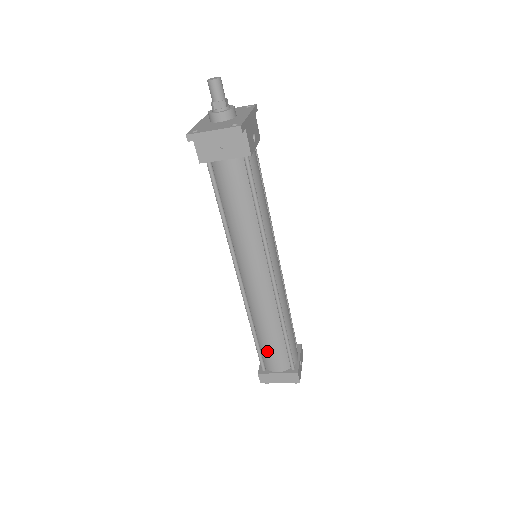
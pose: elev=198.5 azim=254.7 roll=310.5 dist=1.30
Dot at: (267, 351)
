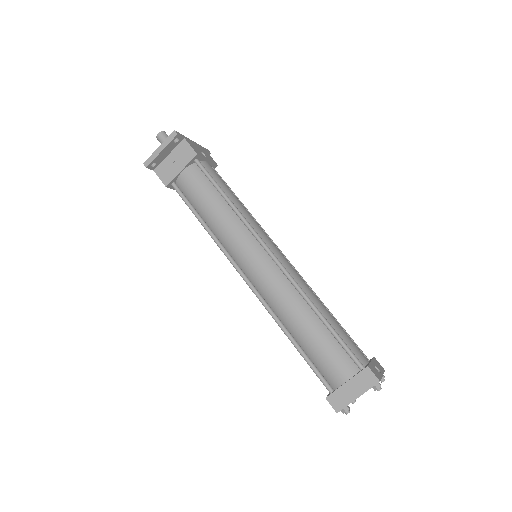
Dot at: (317, 356)
